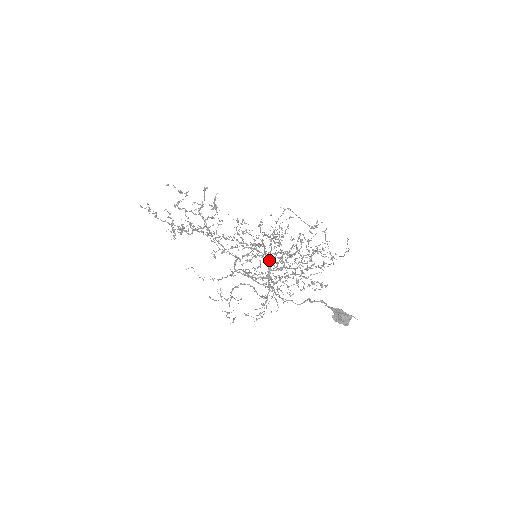
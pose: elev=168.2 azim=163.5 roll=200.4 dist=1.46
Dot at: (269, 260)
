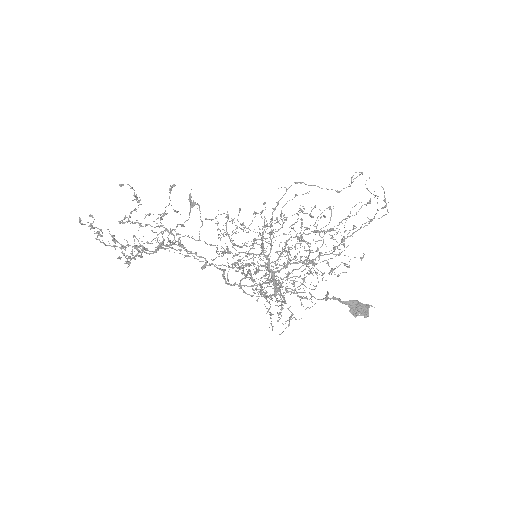
Dot at: (256, 269)
